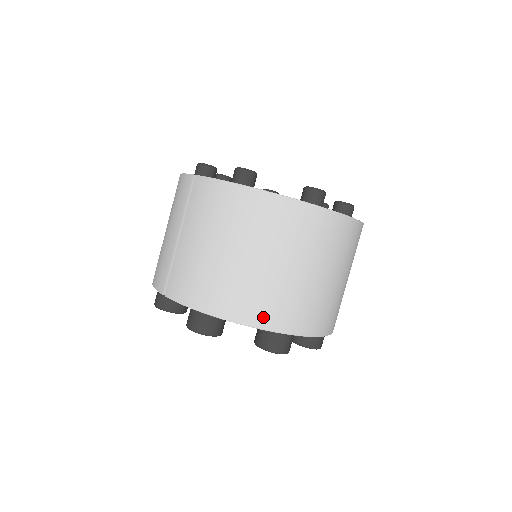
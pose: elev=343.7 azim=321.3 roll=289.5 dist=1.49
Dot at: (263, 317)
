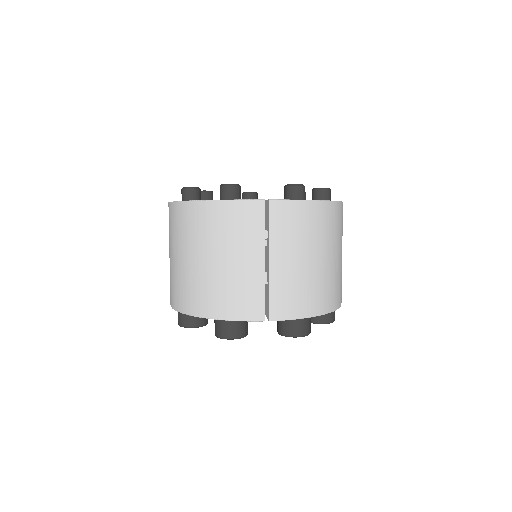
Dot at: (339, 299)
